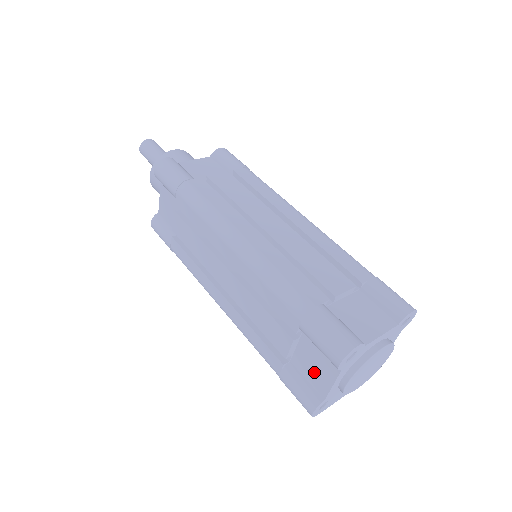
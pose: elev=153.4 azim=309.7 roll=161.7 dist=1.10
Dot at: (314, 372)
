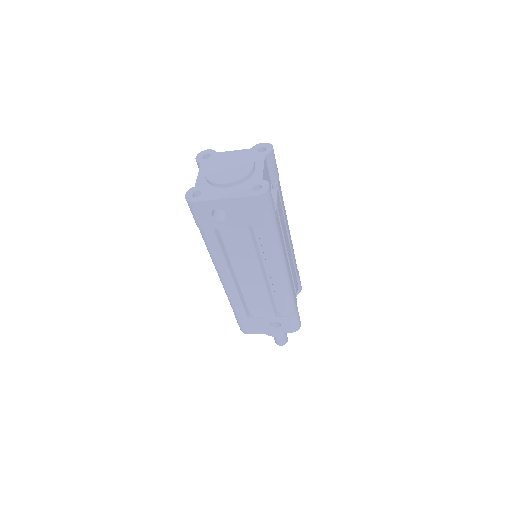
Dot at: occluded
